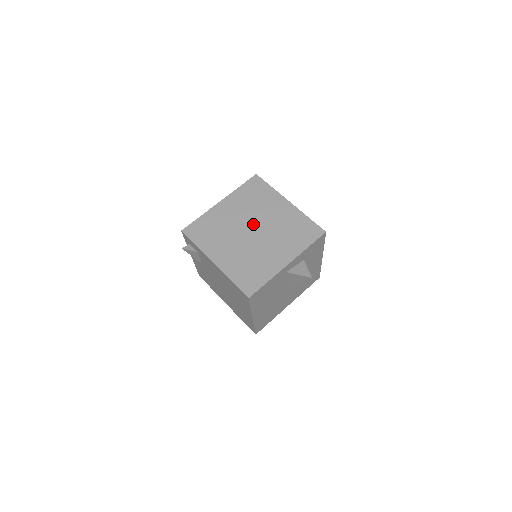
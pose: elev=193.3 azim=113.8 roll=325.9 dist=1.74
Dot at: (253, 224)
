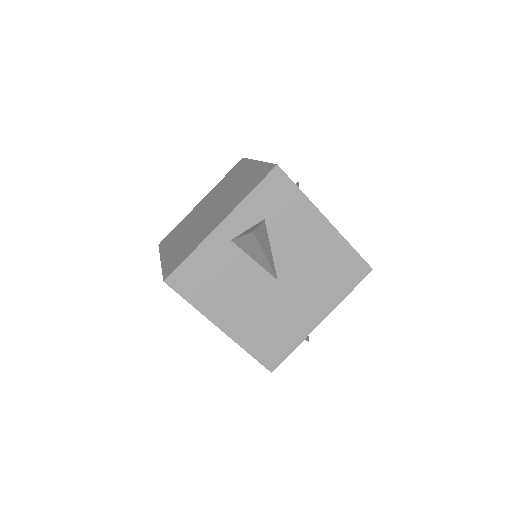
Dot at: (213, 203)
